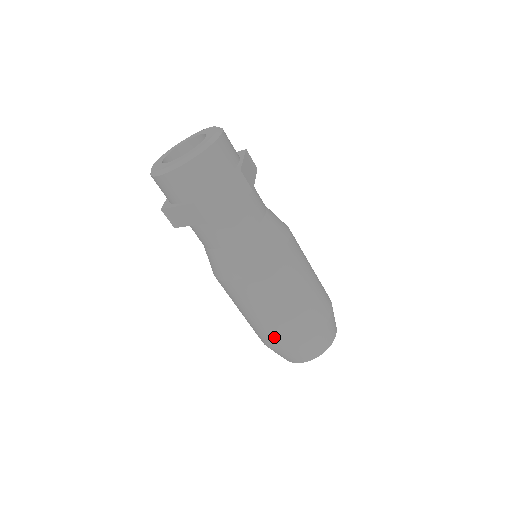
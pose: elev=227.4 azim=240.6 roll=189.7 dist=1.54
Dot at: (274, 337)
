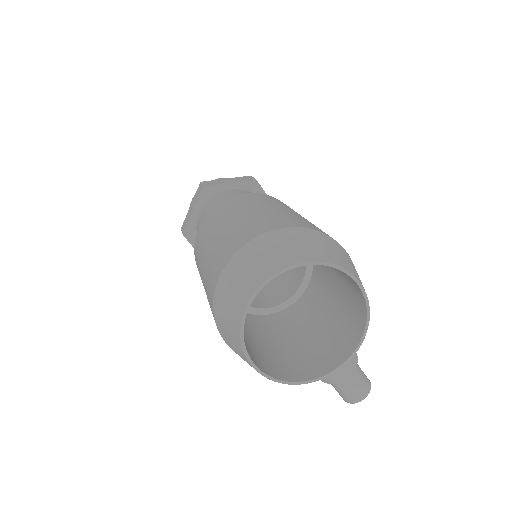
Dot at: (222, 250)
